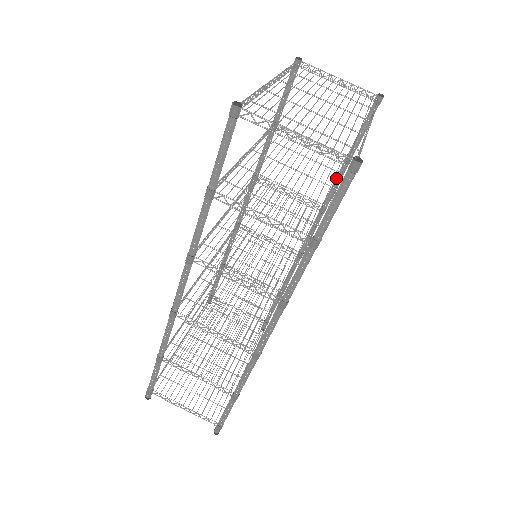
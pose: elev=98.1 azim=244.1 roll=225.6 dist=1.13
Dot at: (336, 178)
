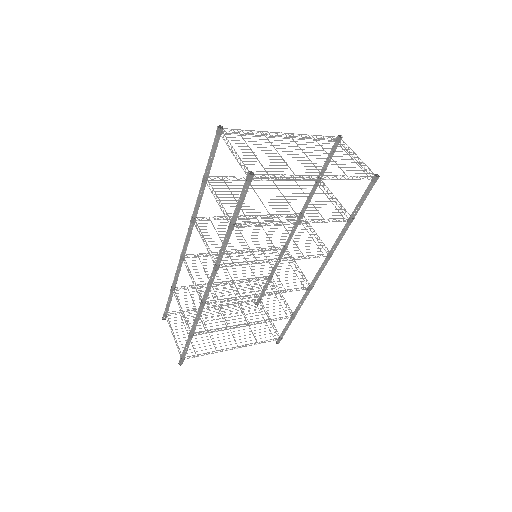
Dot at: (341, 232)
